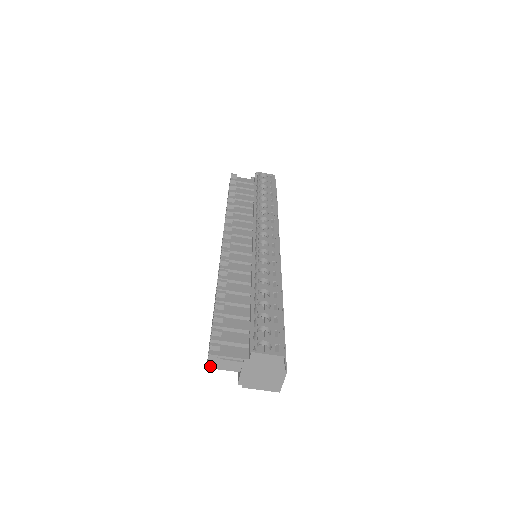
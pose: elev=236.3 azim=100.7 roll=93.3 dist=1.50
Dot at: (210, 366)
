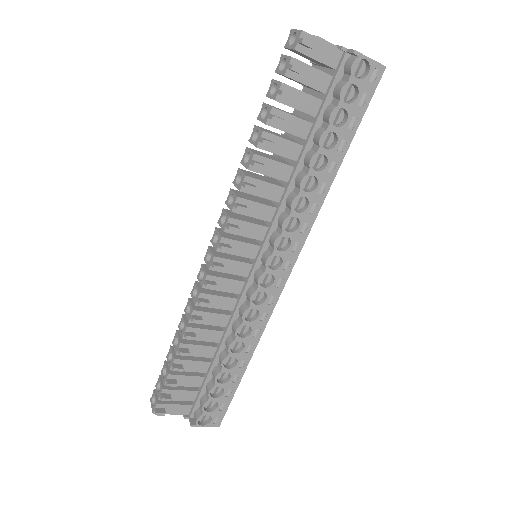
Dot at: (153, 401)
